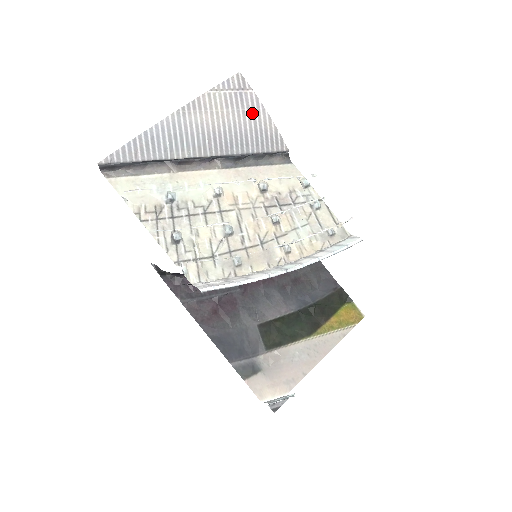
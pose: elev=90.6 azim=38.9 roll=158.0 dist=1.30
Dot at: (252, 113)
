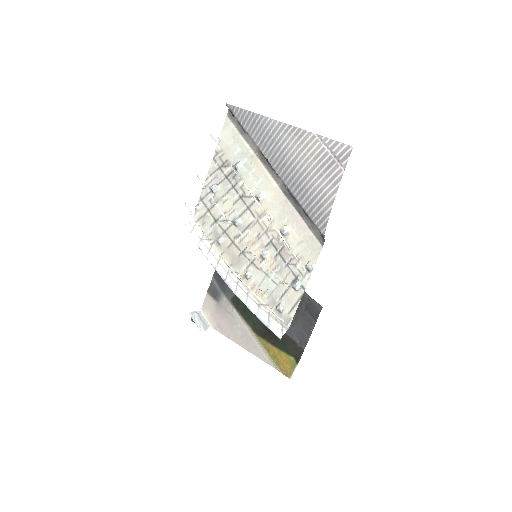
Dot at: (326, 183)
